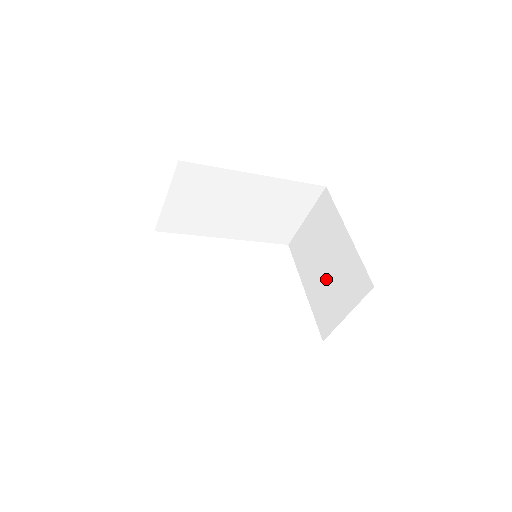
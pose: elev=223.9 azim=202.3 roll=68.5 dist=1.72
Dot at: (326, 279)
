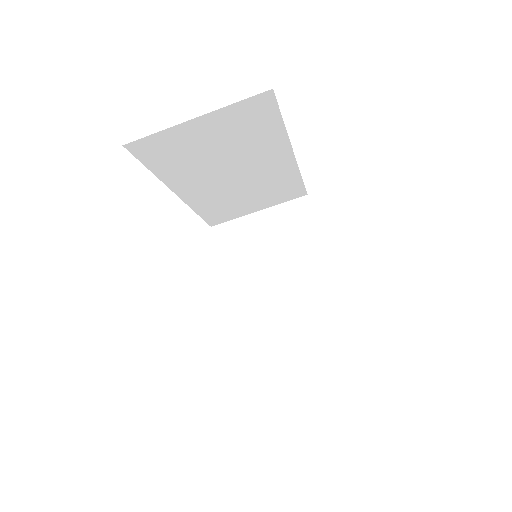
Dot at: (274, 298)
